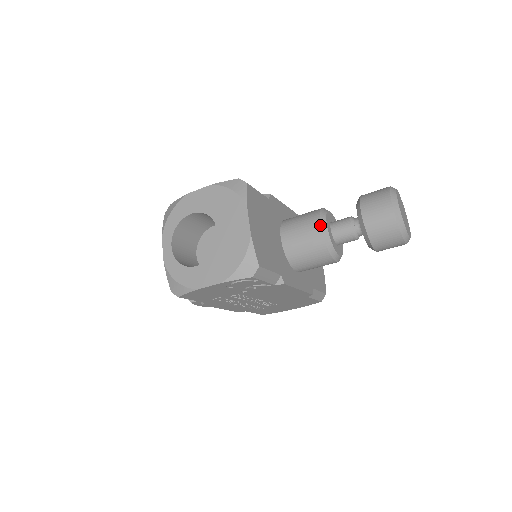
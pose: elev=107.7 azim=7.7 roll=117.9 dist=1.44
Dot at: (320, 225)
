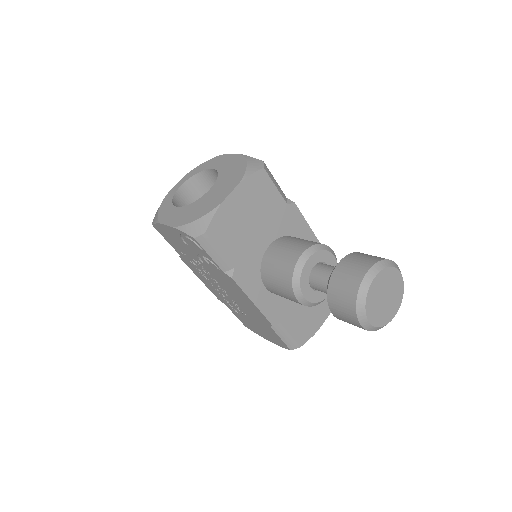
Dot at: (303, 252)
